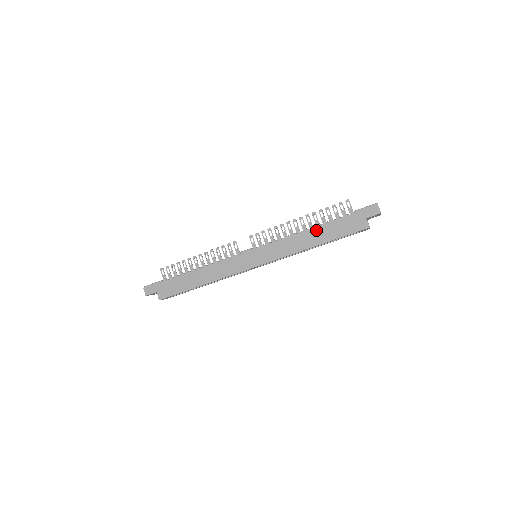
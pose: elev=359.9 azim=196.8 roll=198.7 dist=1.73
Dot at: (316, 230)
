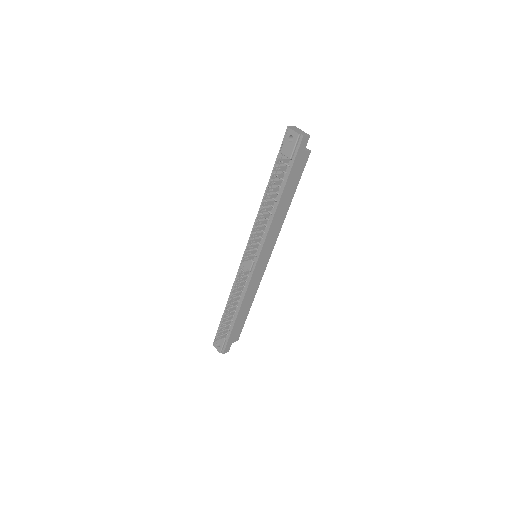
Dot at: (282, 201)
